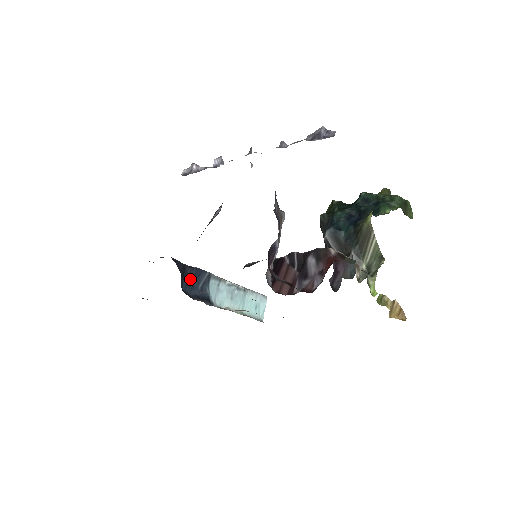
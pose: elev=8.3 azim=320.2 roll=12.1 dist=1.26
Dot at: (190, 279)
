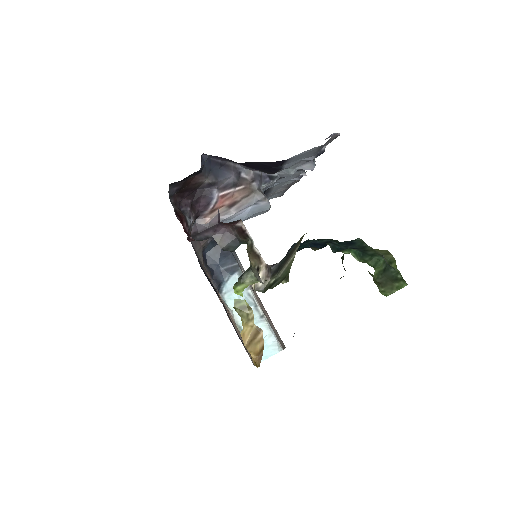
Dot at: (219, 254)
